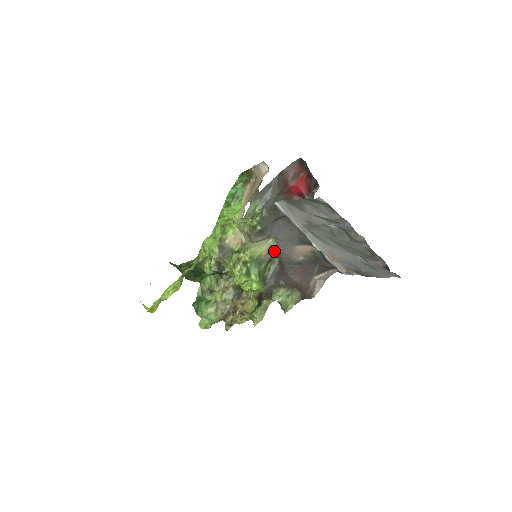
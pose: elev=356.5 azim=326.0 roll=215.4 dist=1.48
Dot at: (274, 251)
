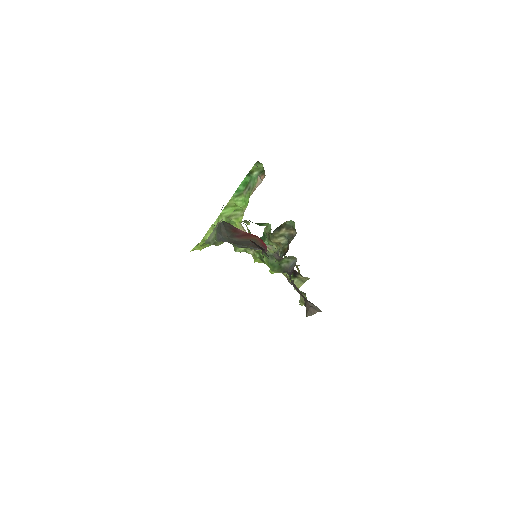
Dot at: occluded
